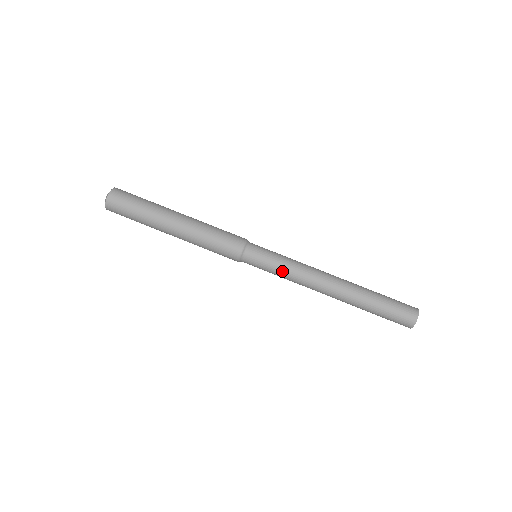
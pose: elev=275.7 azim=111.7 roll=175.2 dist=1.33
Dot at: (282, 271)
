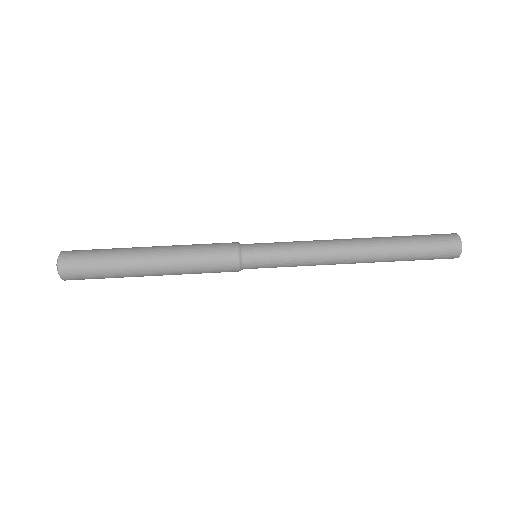
Dot at: (293, 264)
